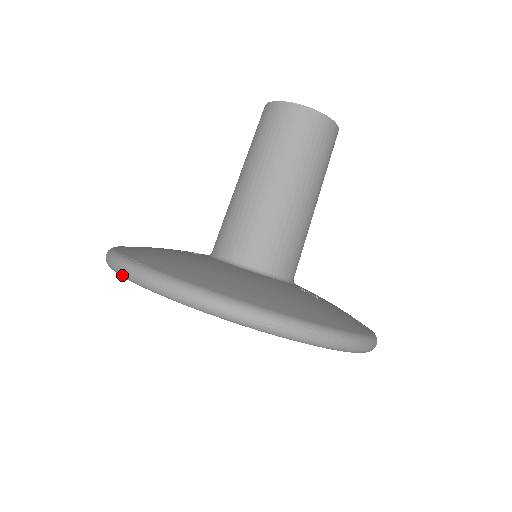
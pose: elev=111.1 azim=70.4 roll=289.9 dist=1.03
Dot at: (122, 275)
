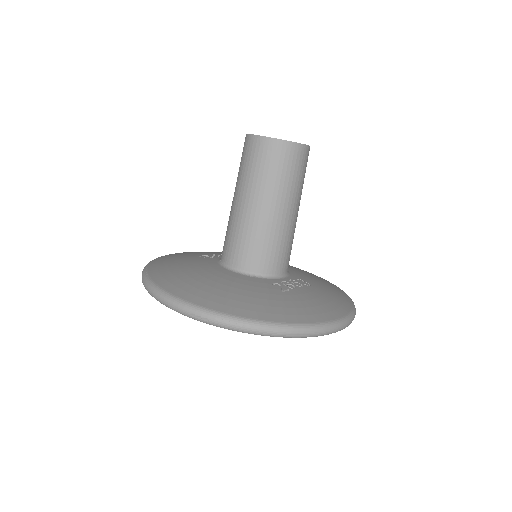
Dot at: occluded
